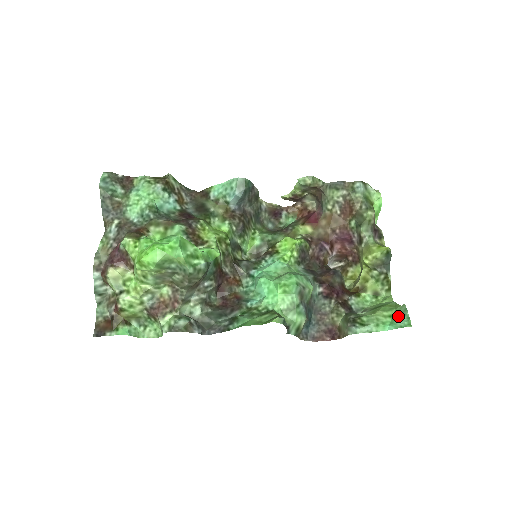
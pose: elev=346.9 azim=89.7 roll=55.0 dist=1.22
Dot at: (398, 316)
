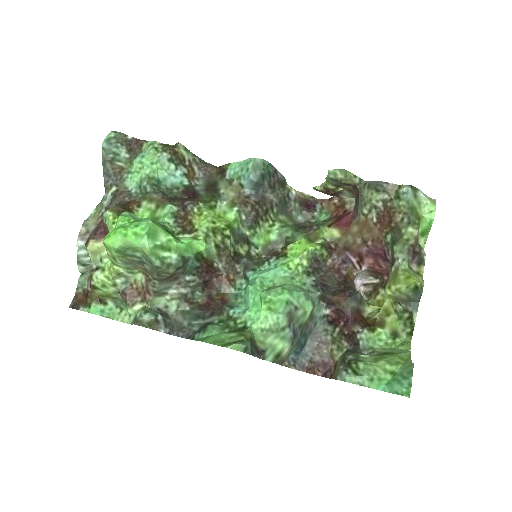
Dot at: (400, 376)
